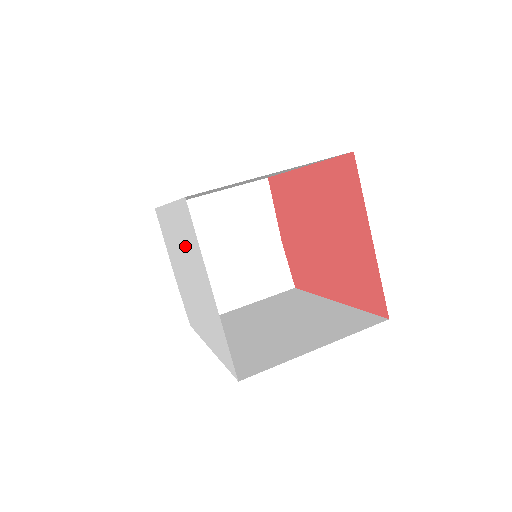
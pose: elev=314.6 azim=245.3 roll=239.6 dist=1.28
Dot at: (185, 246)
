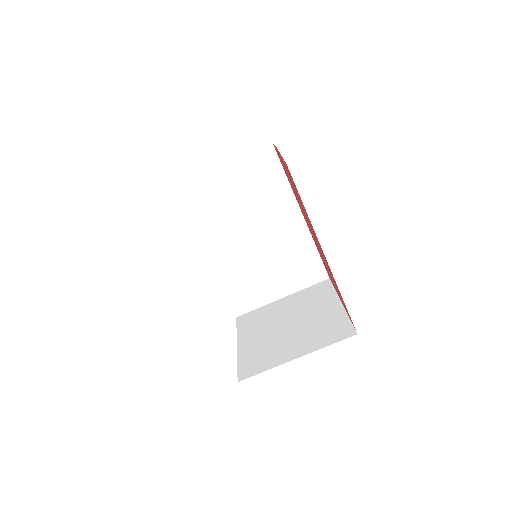
Dot at: occluded
